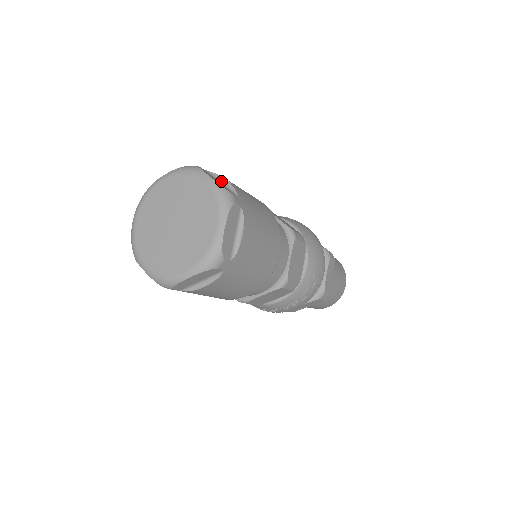
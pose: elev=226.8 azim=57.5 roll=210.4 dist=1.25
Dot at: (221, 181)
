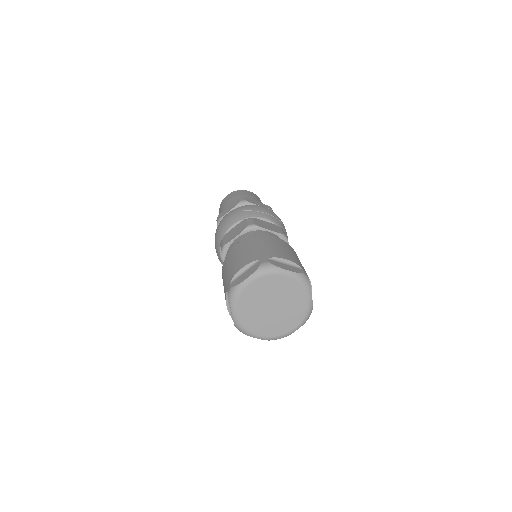
Dot at: occluded
